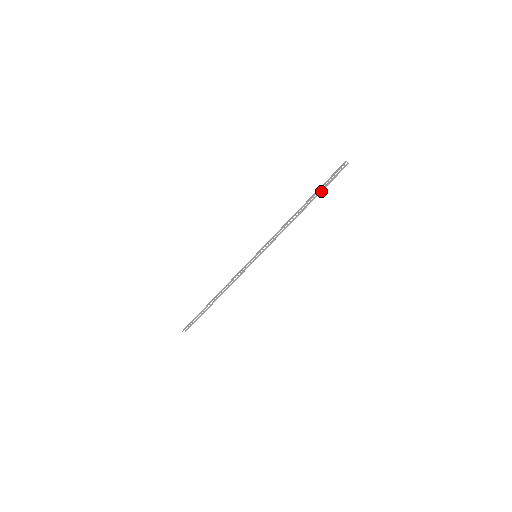
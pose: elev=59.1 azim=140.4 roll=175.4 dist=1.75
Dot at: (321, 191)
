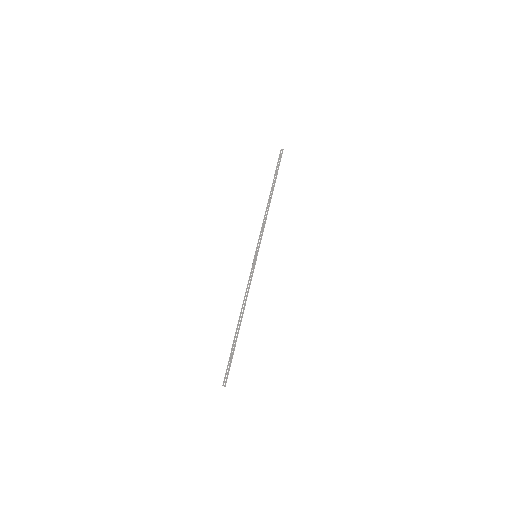
Dot at: occluded
